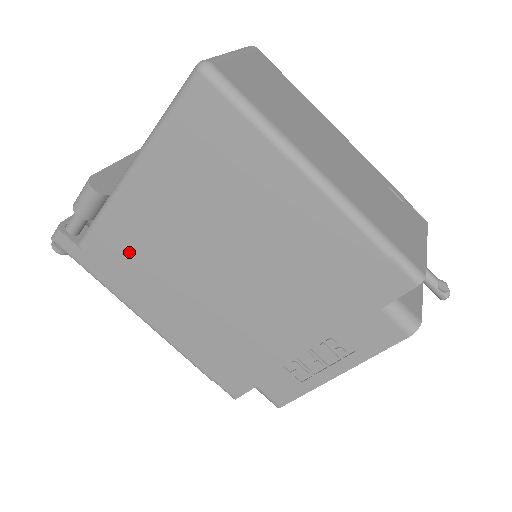
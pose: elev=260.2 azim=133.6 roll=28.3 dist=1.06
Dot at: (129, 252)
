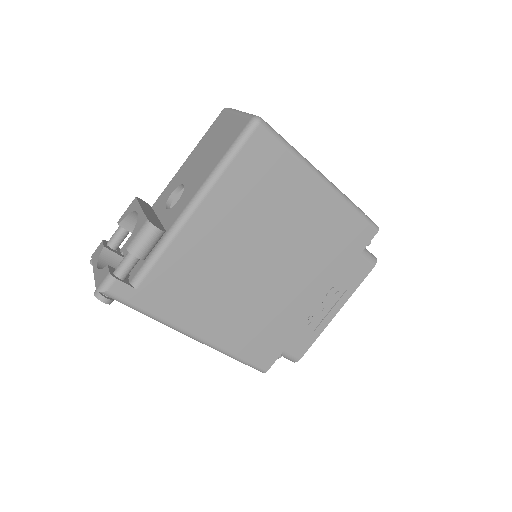
Dot at: (187, 275)
